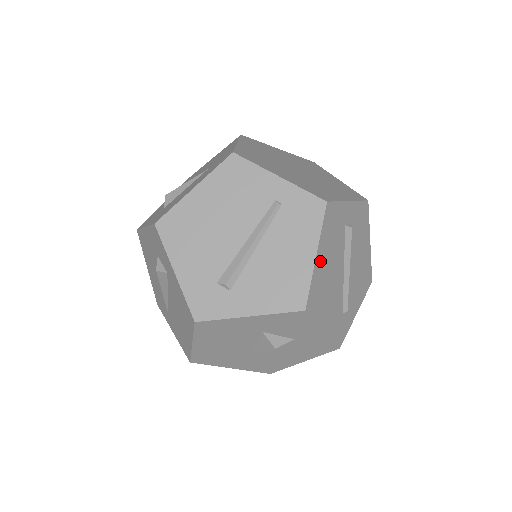
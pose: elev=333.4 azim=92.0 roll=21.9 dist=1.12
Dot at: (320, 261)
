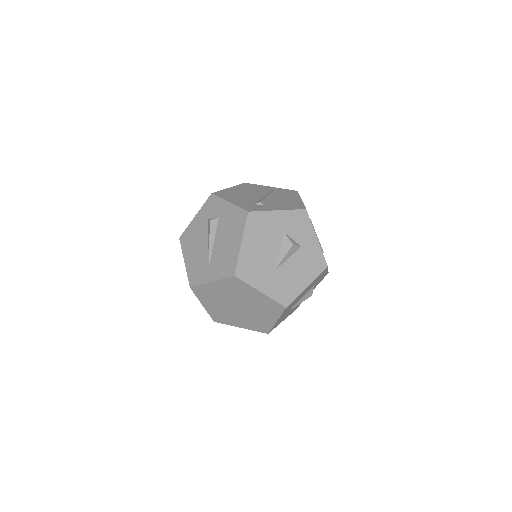
Dot at: occluded
